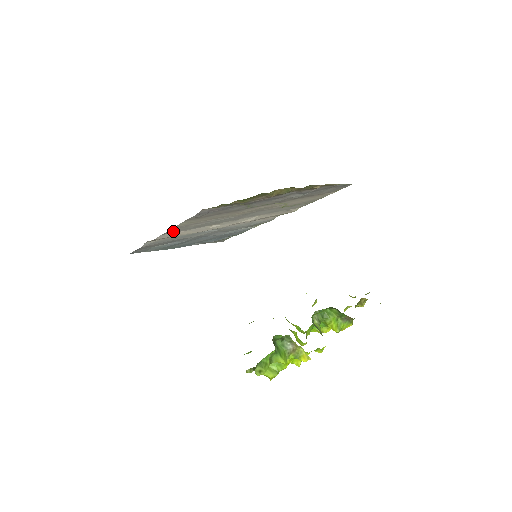
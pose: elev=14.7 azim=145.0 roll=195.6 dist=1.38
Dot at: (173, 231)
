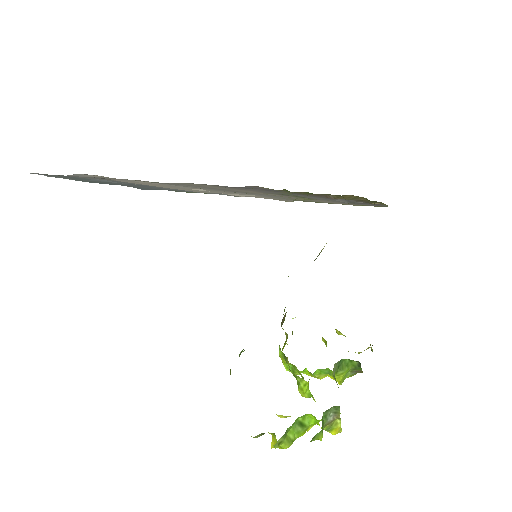
Dot at: (152, 182)
